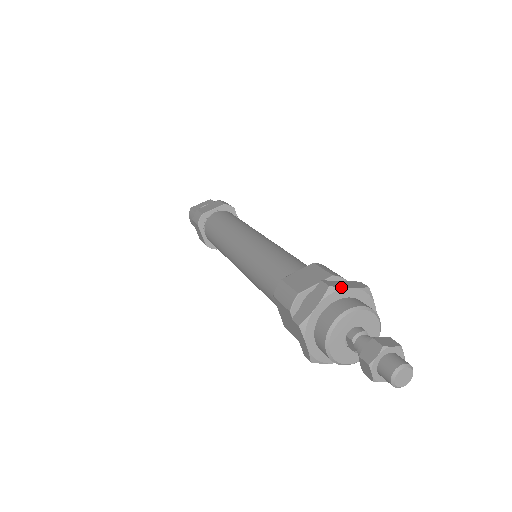
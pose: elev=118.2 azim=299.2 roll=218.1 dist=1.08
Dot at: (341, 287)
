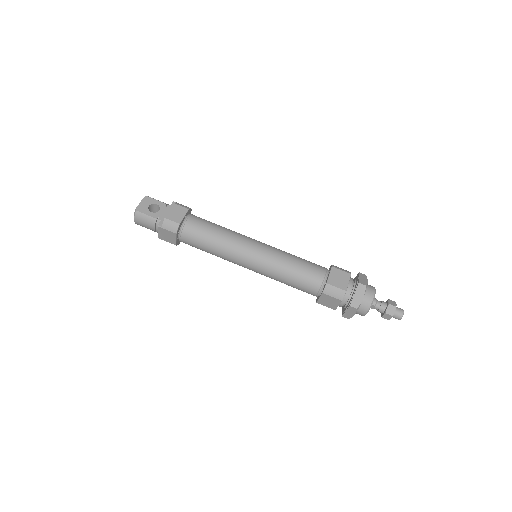
Dot at: (367, 283)
